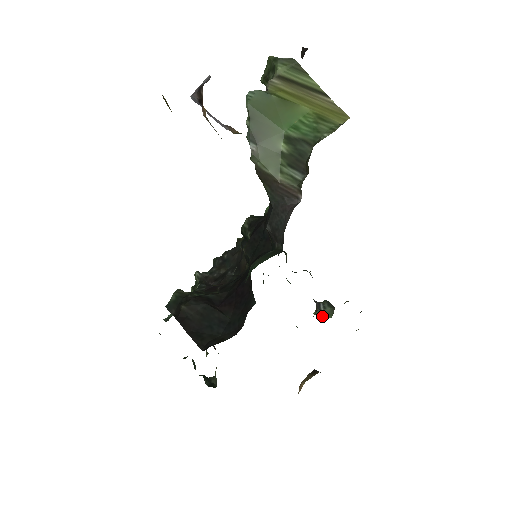
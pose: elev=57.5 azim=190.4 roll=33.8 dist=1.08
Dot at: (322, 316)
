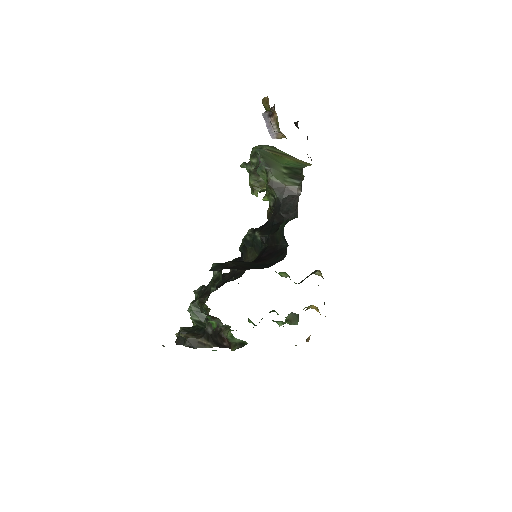
Dot at: (292, 321)
